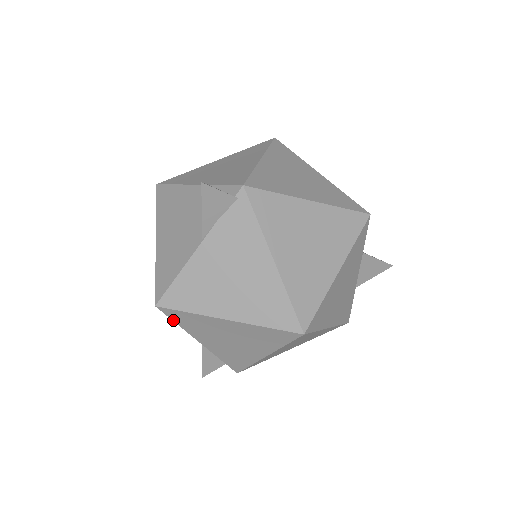
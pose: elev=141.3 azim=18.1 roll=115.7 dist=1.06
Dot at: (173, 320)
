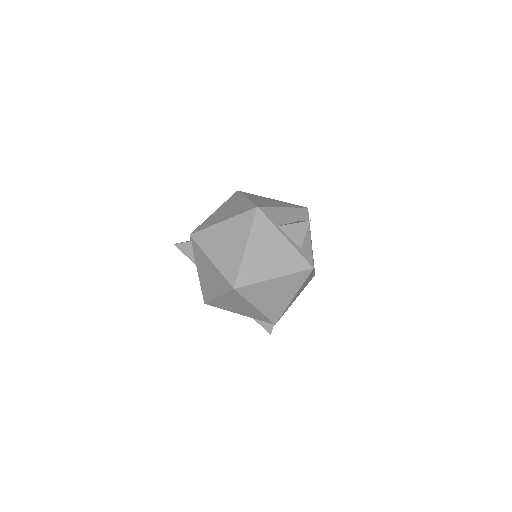
Dot at: (217, 307)
